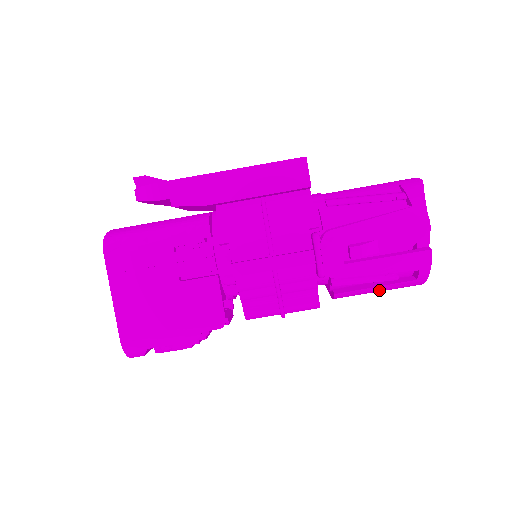
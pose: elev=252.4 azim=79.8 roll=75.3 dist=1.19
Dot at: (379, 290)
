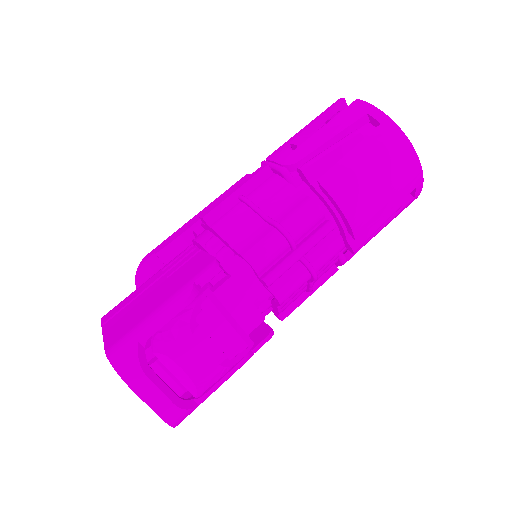
Dot at: (365, 160)
